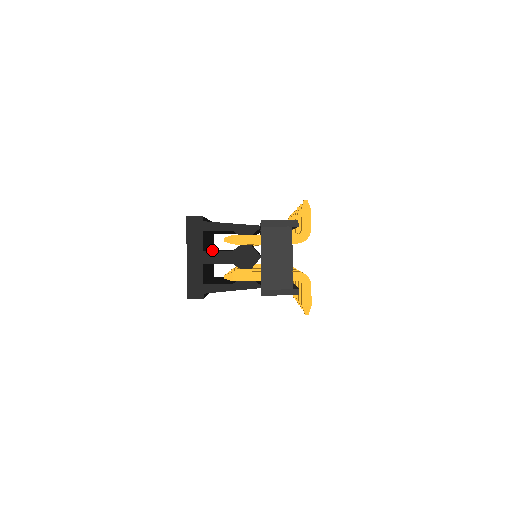
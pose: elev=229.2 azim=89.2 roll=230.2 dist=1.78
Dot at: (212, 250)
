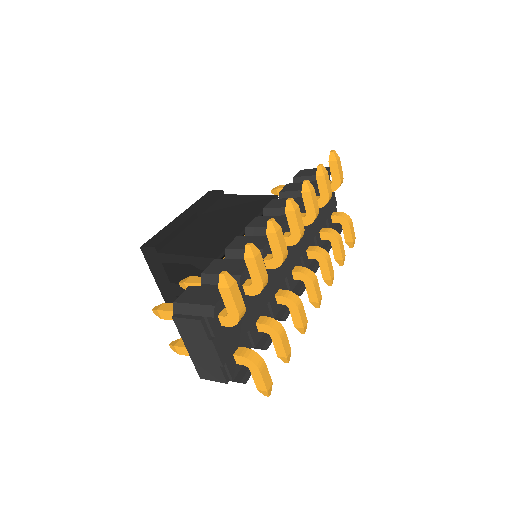
Dot at: occluded
